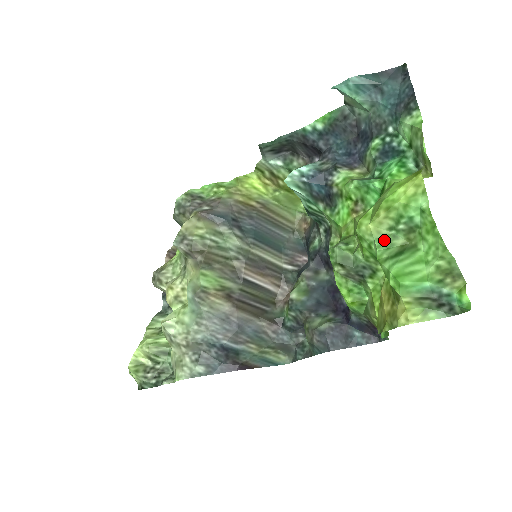
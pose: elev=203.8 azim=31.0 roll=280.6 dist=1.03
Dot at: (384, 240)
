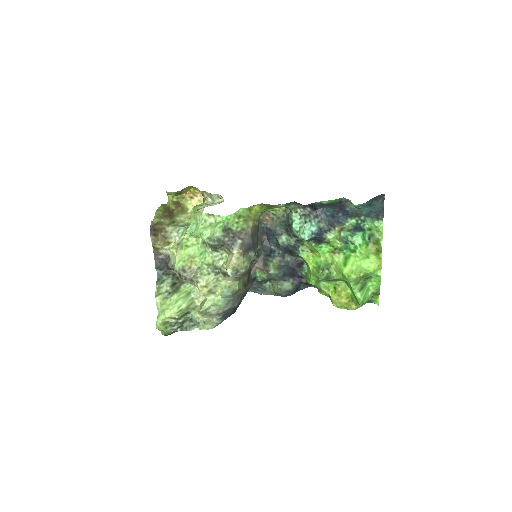
Dot at: (357, 282)
